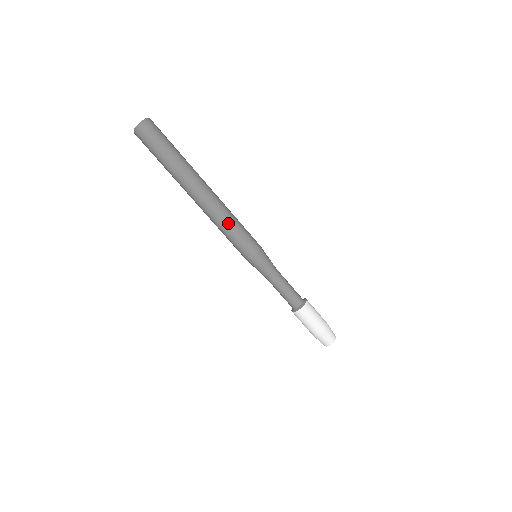
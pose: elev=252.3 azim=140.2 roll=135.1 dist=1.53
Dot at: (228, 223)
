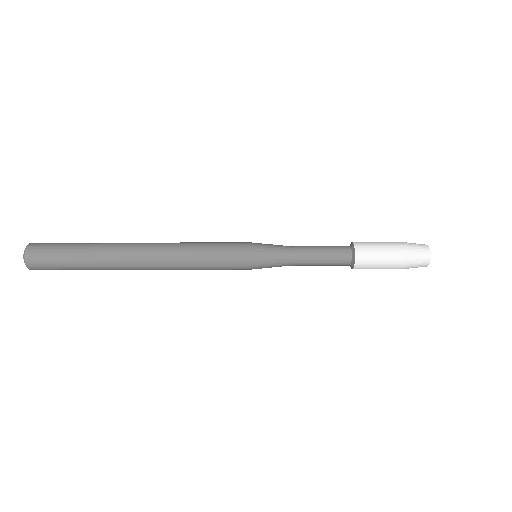
Dot at: (195, 269)
